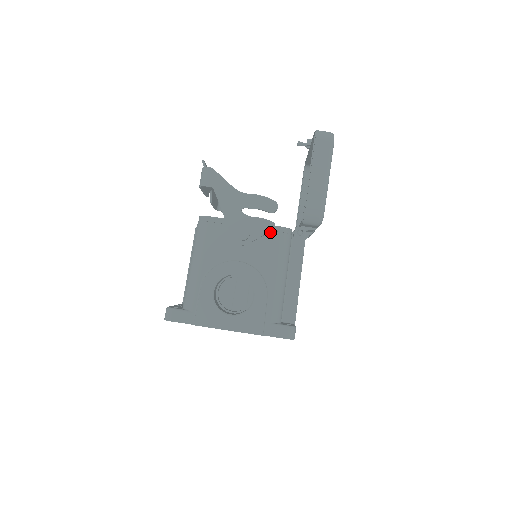
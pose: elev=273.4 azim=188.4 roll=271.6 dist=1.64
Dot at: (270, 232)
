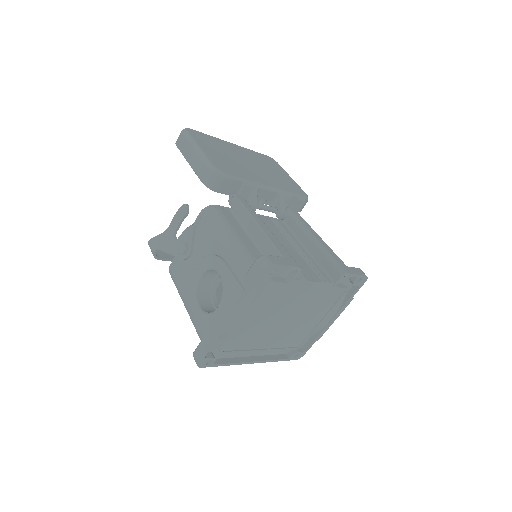
Dot at: (198, 224)
